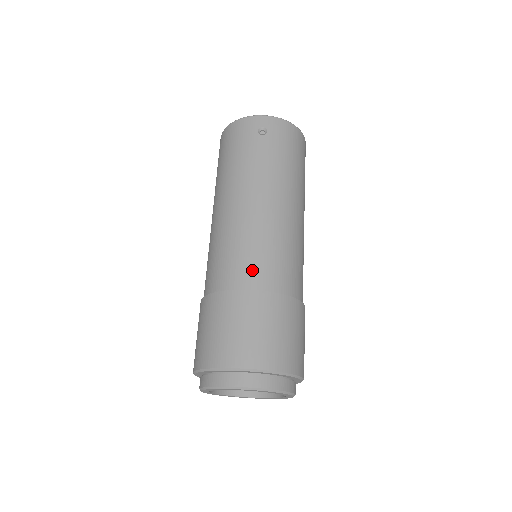
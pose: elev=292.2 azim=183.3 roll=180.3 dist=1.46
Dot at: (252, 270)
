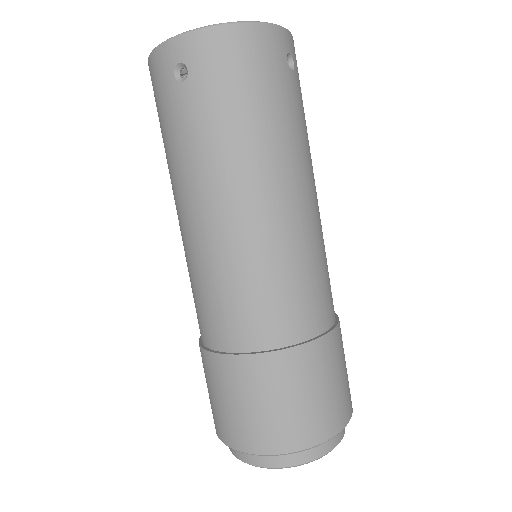
Dot at: (225, 324)
